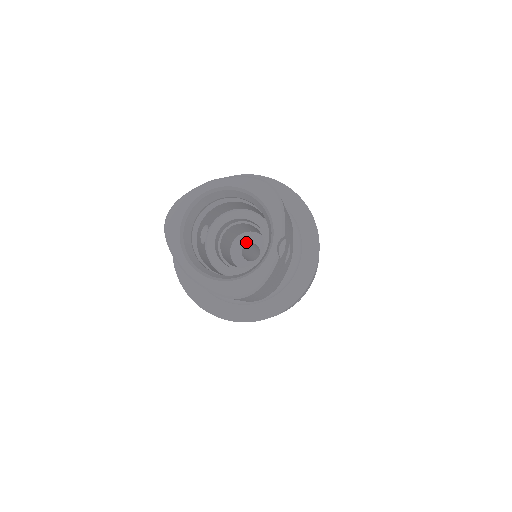
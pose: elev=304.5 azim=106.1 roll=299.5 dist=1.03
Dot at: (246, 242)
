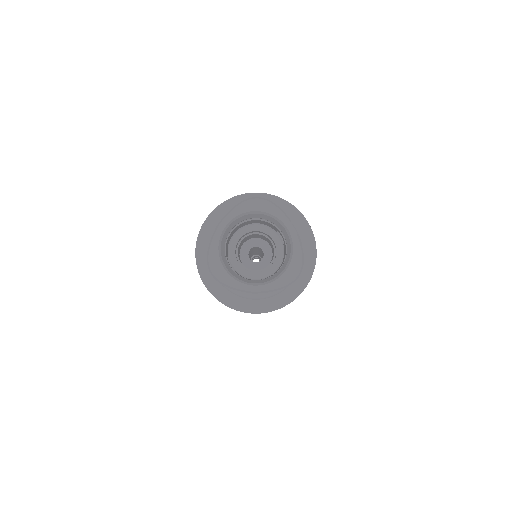
Dot at: (247, 251)
